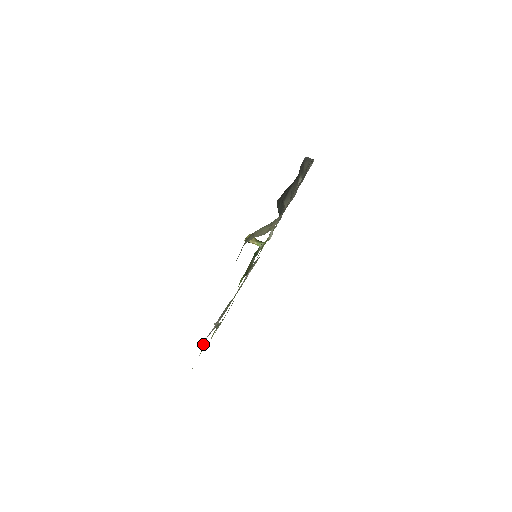
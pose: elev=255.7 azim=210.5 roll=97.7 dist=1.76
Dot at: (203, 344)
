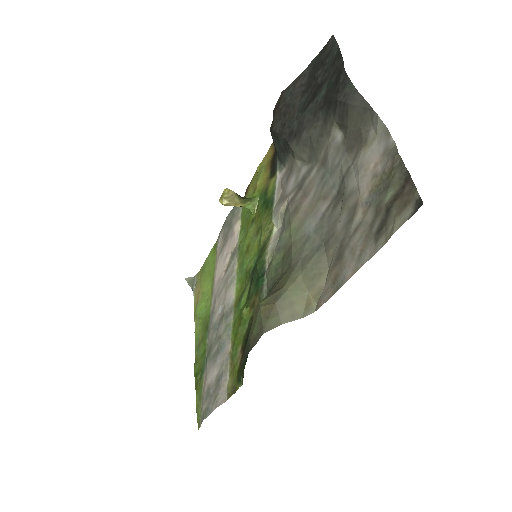
Dot at: (208, 408)
